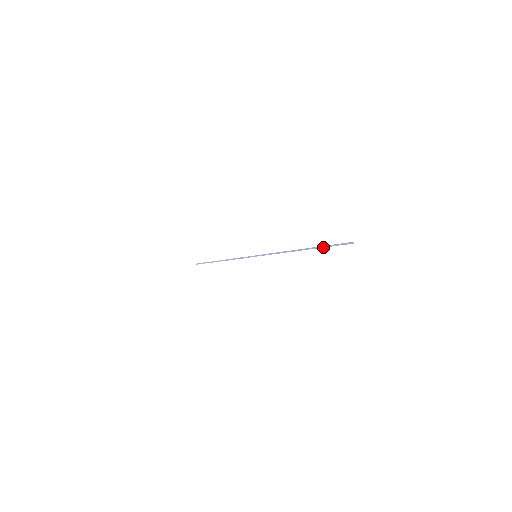
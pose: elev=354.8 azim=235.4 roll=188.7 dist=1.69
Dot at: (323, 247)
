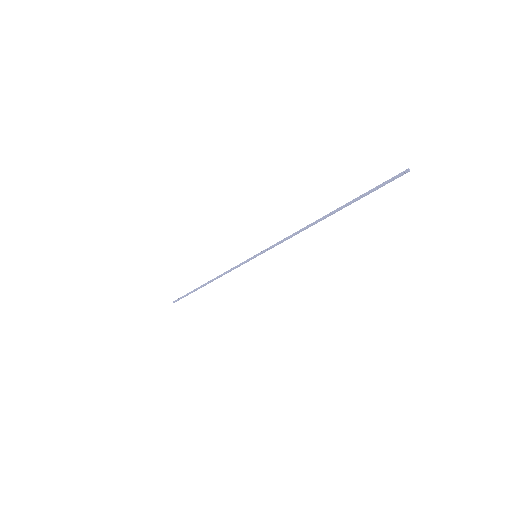
Dot at: (359, 198)
